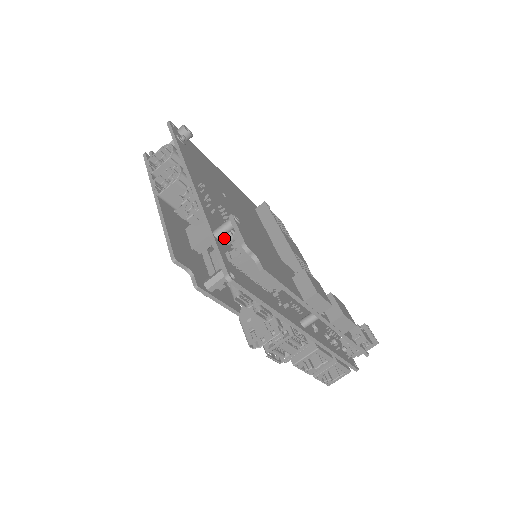
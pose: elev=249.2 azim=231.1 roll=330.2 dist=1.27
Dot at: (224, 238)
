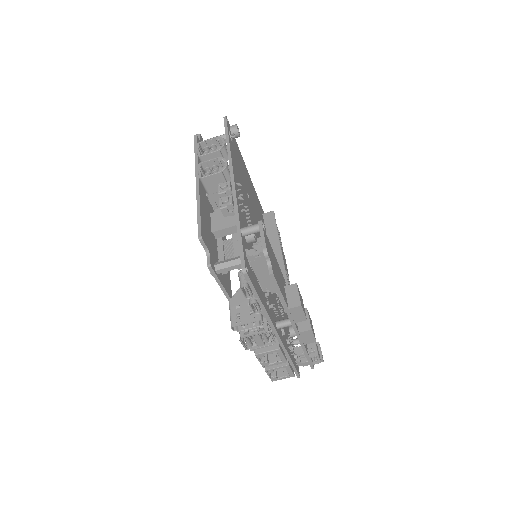
Dot at: (246, 236)
